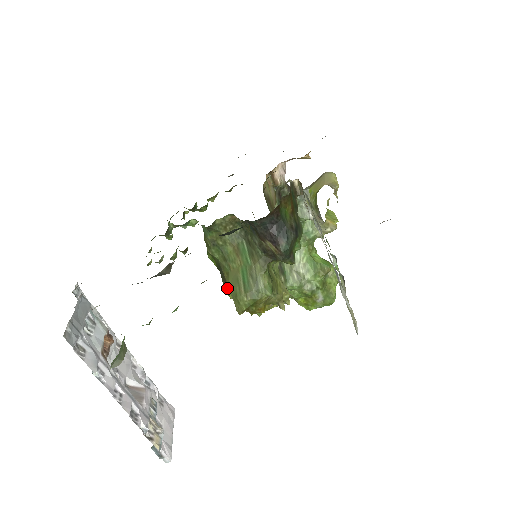
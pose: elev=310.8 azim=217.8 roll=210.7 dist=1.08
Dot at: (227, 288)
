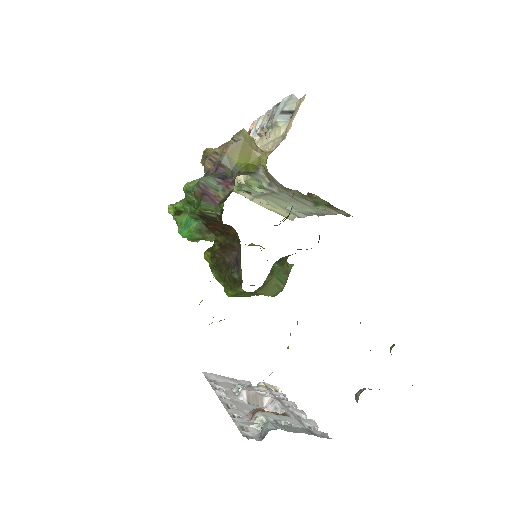
Dot at: (258, 295)
